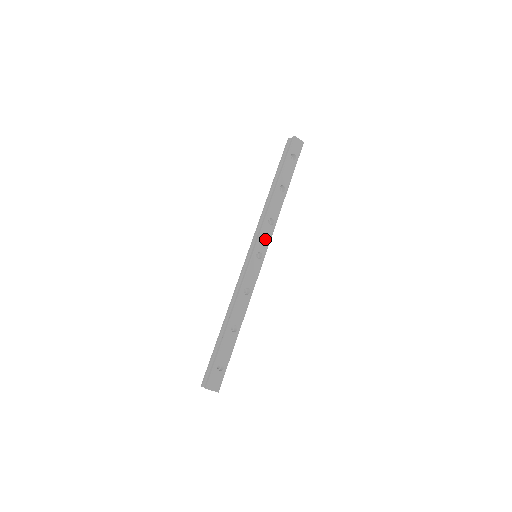
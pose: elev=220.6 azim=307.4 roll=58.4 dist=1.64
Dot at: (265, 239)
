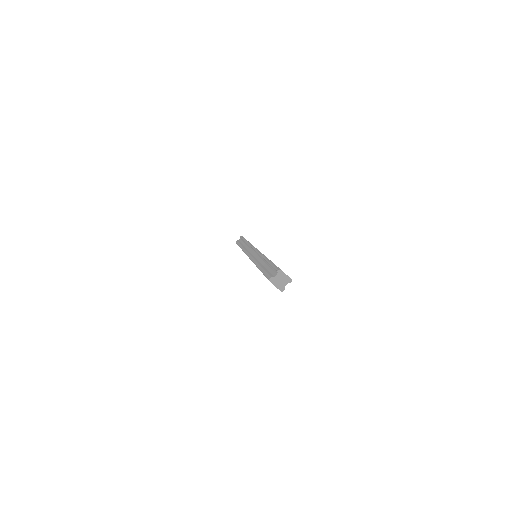
Dot at: occluded
